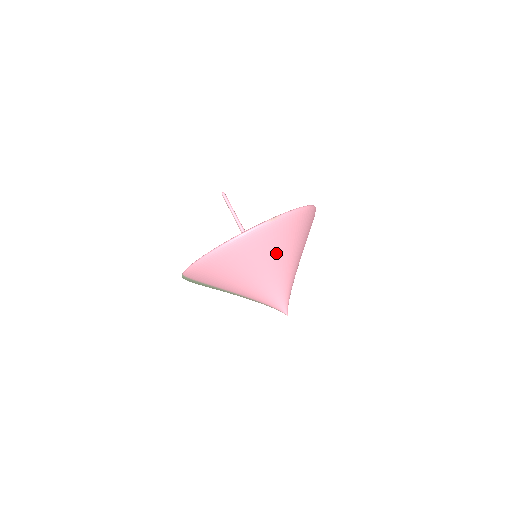
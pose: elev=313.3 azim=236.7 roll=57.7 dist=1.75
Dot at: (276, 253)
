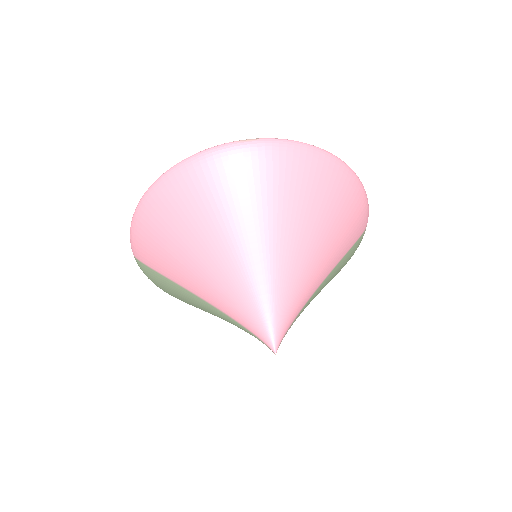
Dot at: (253, 209)
